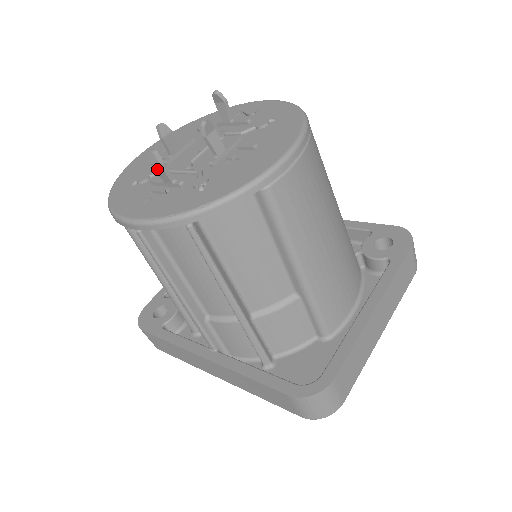
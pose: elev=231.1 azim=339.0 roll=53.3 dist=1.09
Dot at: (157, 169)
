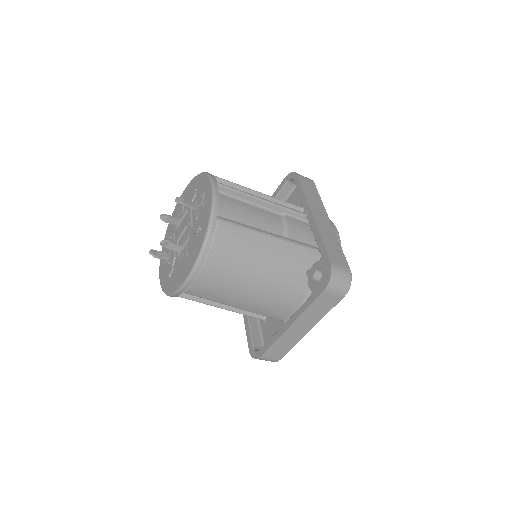
Dot at: (158, 255)
